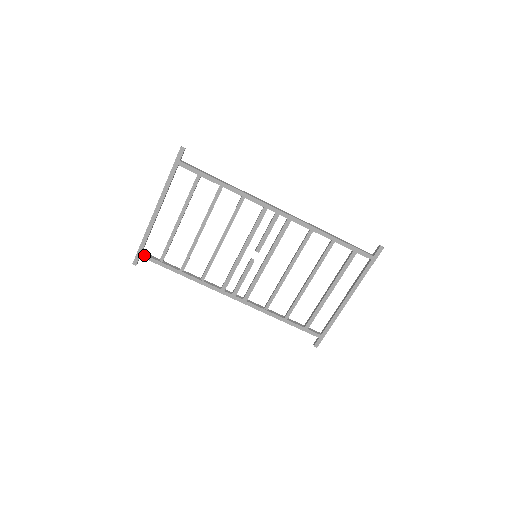
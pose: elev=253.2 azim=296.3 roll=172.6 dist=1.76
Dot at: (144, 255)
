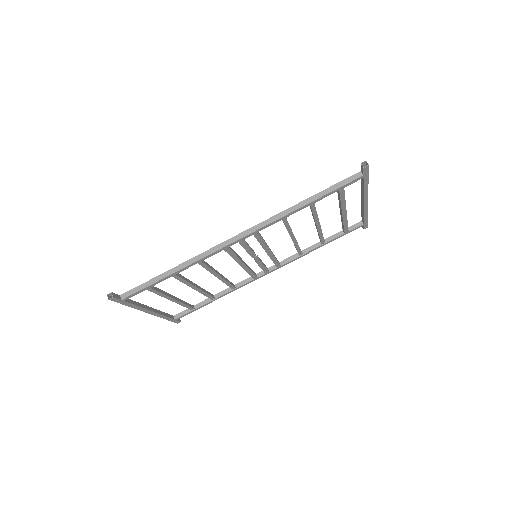
Dot at: (178, 318)
